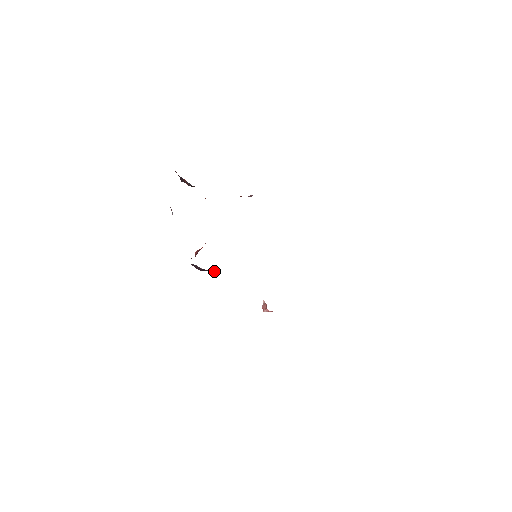
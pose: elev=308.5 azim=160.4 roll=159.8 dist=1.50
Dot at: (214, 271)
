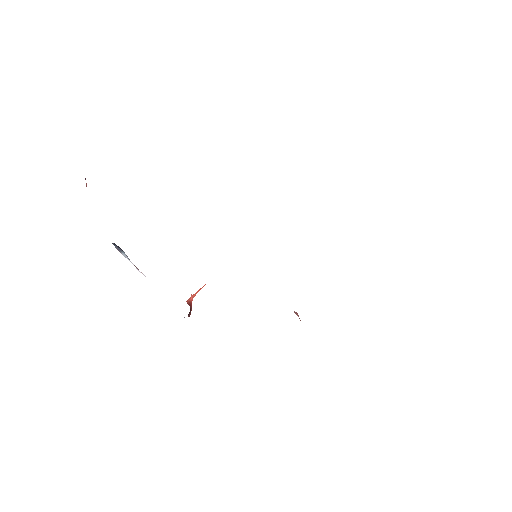
Dot at: occluded
